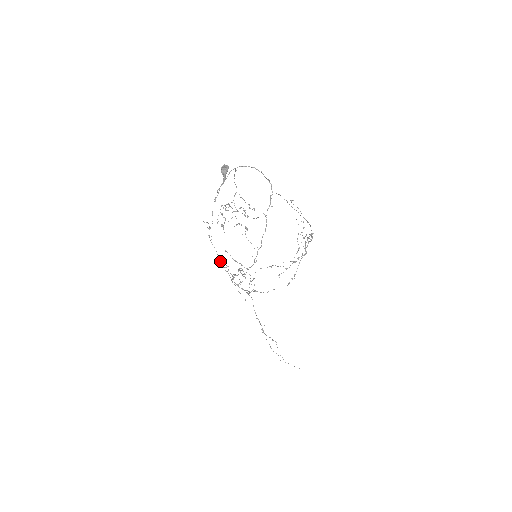
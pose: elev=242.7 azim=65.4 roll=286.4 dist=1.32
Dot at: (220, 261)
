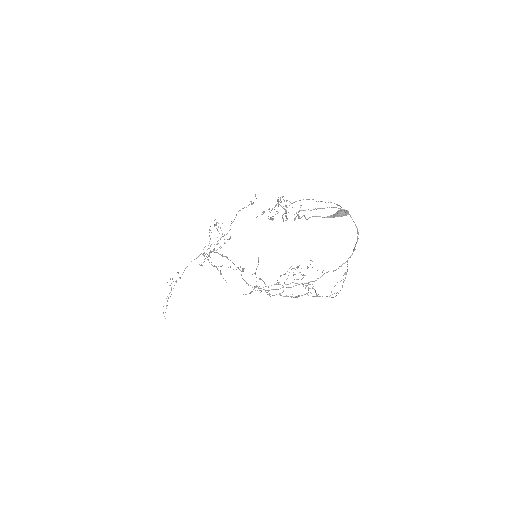
Dot at: occluded
